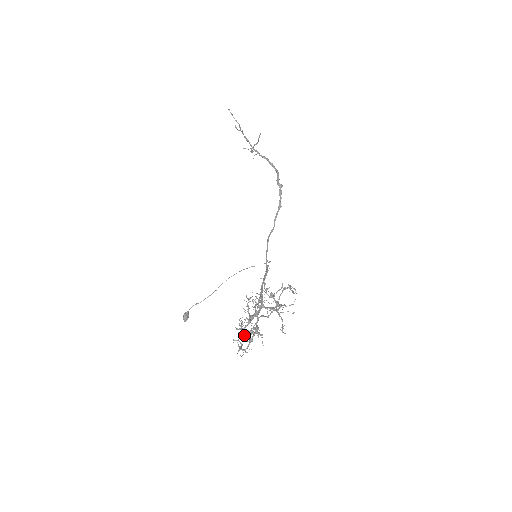
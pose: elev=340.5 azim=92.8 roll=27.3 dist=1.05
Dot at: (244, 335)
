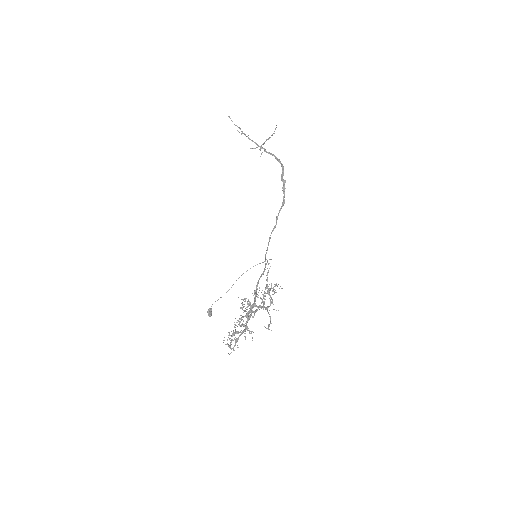
Dot at: (245, 331)
